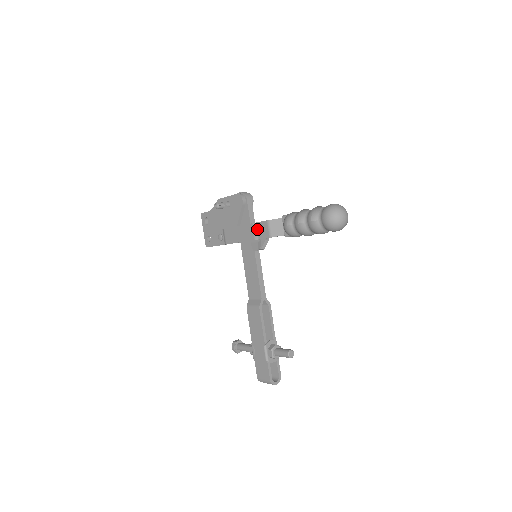
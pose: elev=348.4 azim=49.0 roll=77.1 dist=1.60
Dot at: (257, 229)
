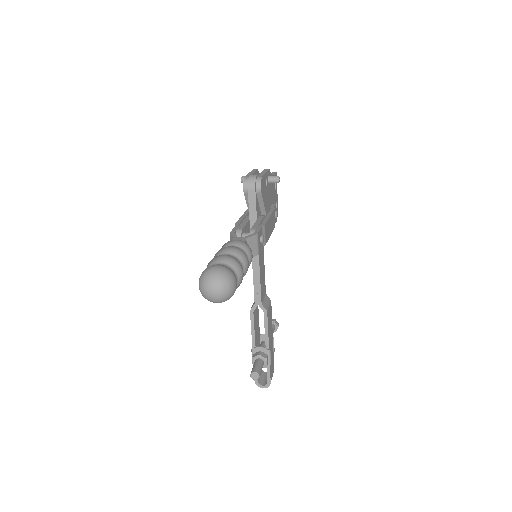
Dot at: occluded
